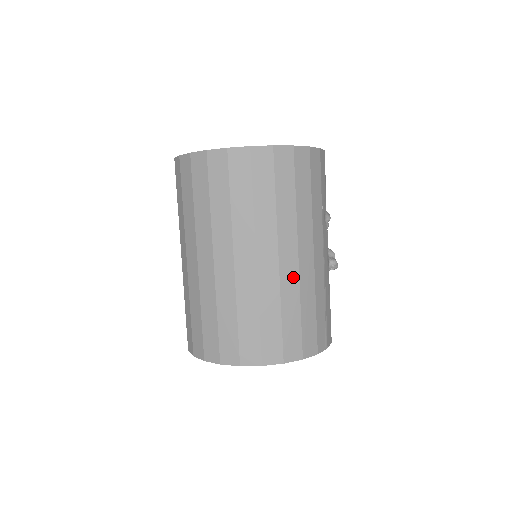
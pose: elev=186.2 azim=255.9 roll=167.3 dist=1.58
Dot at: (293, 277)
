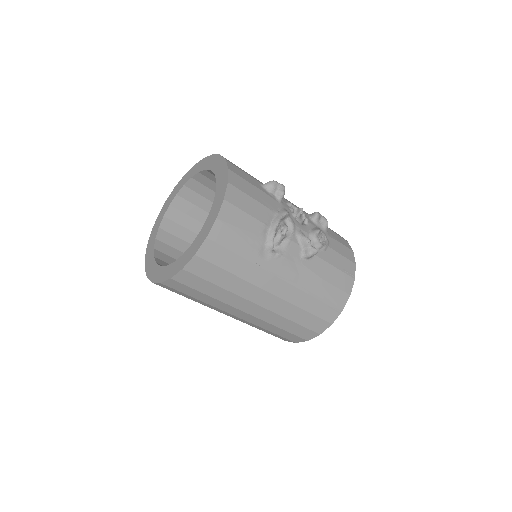
Dot at: (268, 314)
